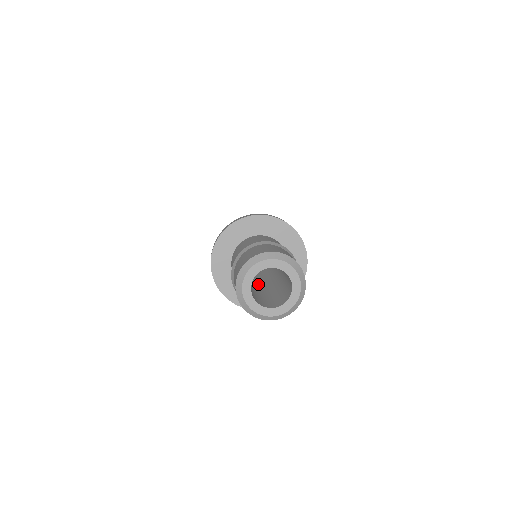
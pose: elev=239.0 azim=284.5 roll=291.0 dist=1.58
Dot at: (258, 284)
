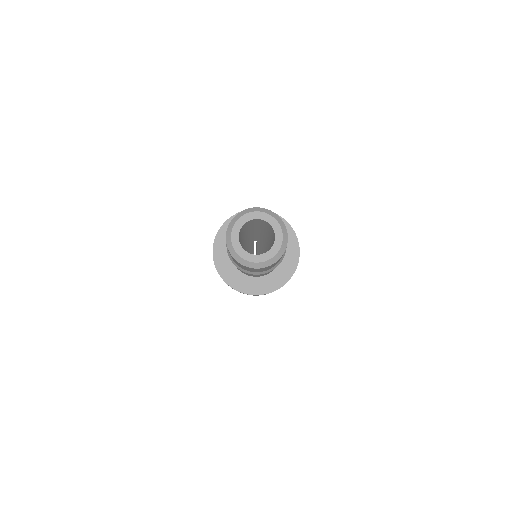
Dot at: occluded
